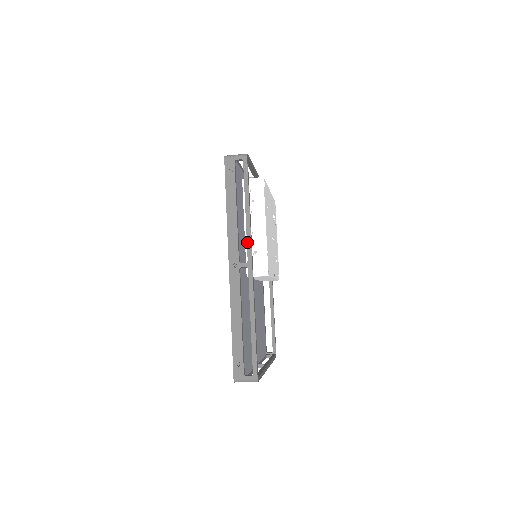
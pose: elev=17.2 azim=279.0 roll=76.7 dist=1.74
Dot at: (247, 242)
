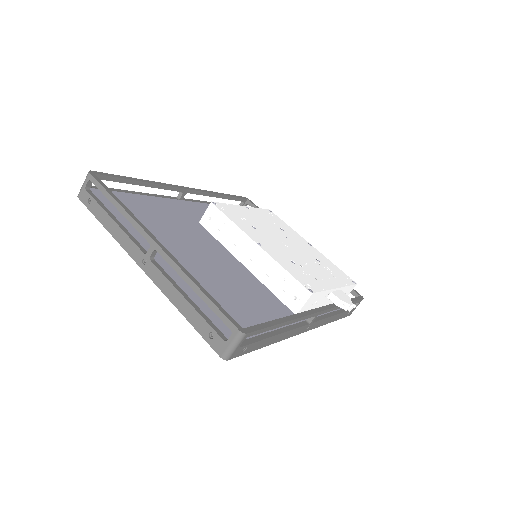
Dot at: occluded
